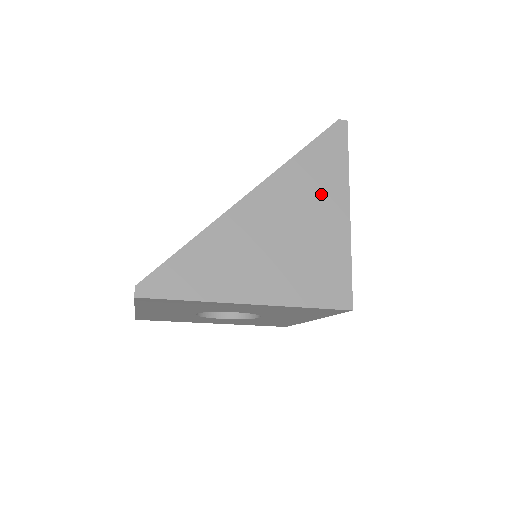
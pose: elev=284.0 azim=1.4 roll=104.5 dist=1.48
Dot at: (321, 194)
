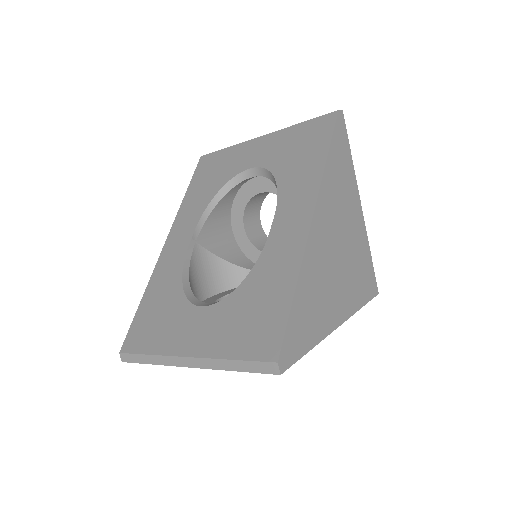
Dot at: (346, 196)
